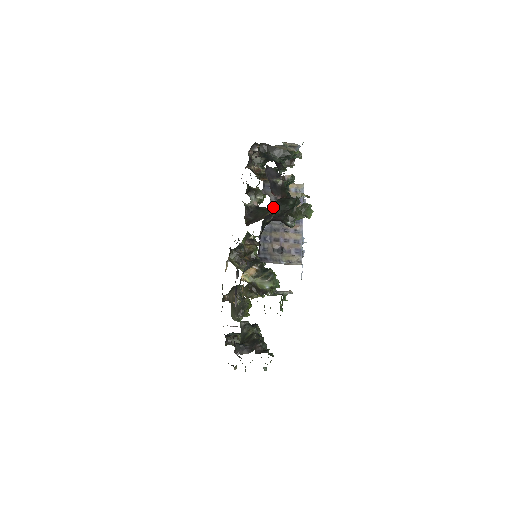
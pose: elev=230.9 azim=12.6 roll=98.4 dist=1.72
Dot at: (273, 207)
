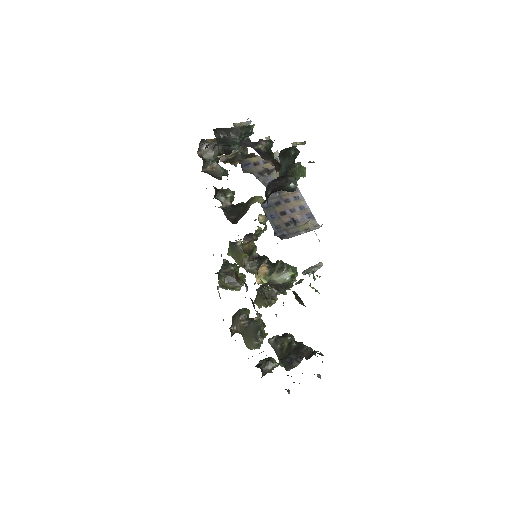
Dot at: (262, 182)
